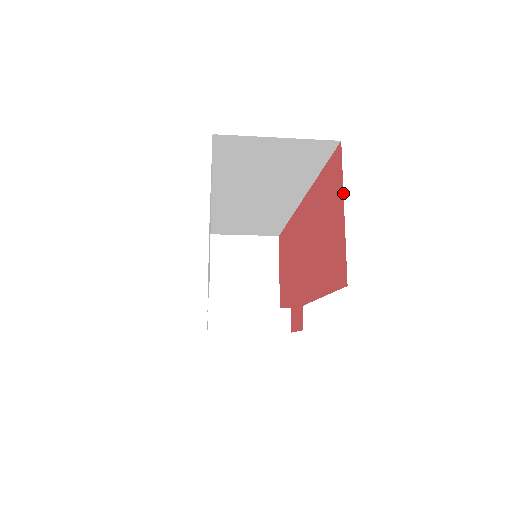
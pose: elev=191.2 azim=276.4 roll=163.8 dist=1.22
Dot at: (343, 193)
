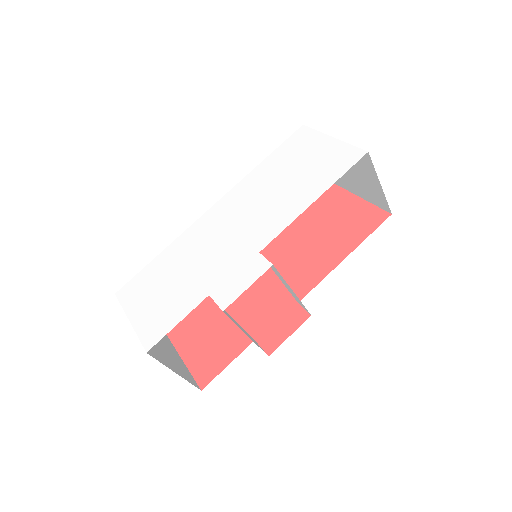
Dot at: (351, 192)
